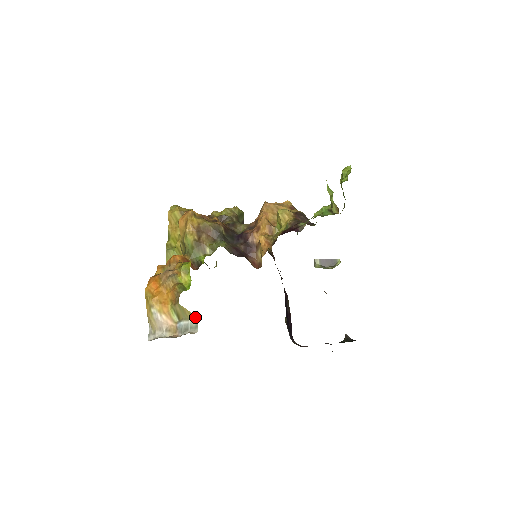
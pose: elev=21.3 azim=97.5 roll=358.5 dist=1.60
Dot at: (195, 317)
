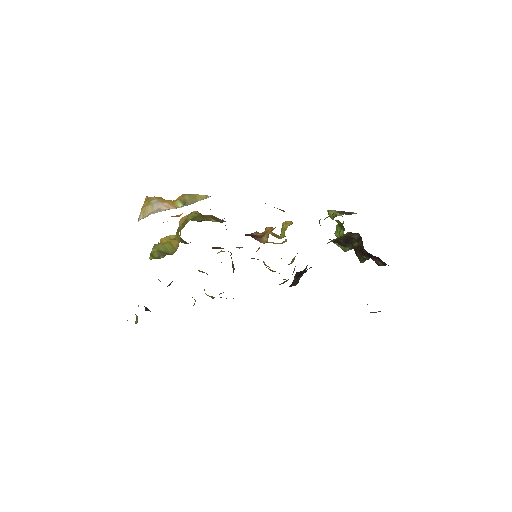
Dot at: (208, 196)
